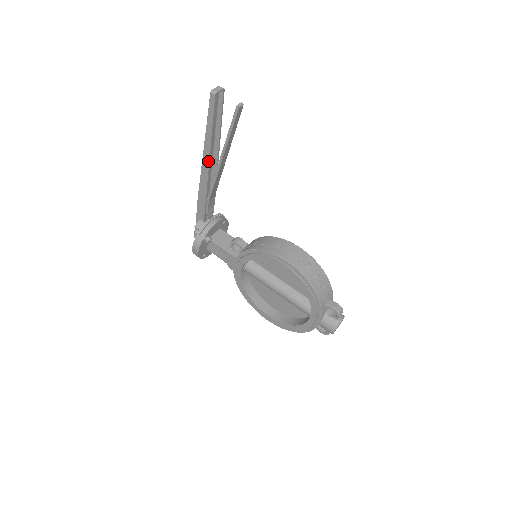
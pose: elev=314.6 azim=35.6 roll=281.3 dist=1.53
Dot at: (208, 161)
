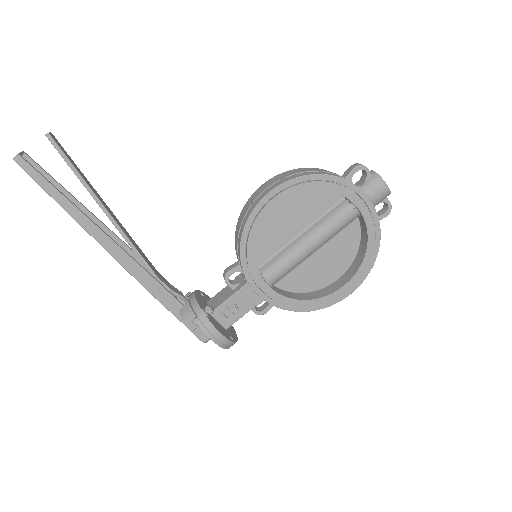
Dot at: (101, 233)
